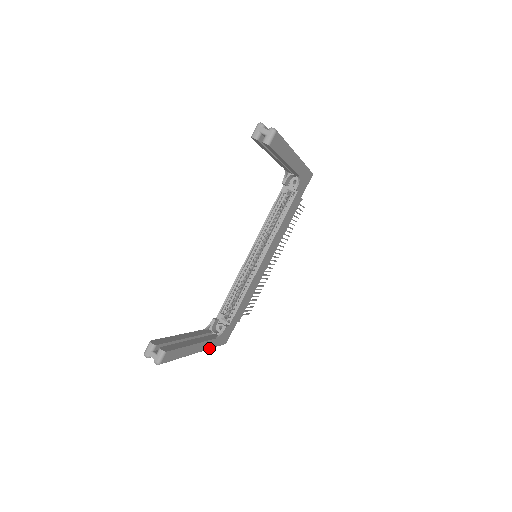
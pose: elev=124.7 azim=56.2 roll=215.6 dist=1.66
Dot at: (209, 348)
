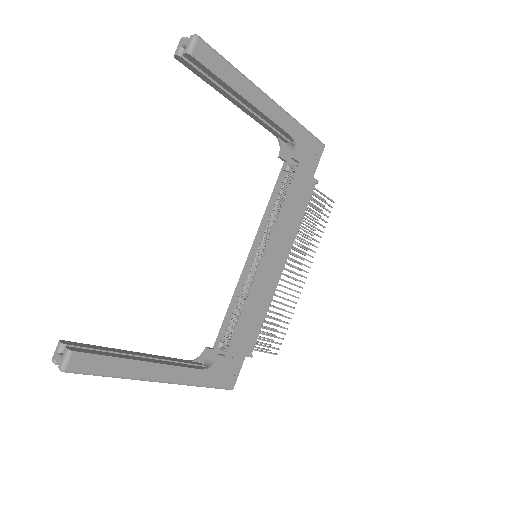
Dot at: (190, 383)
